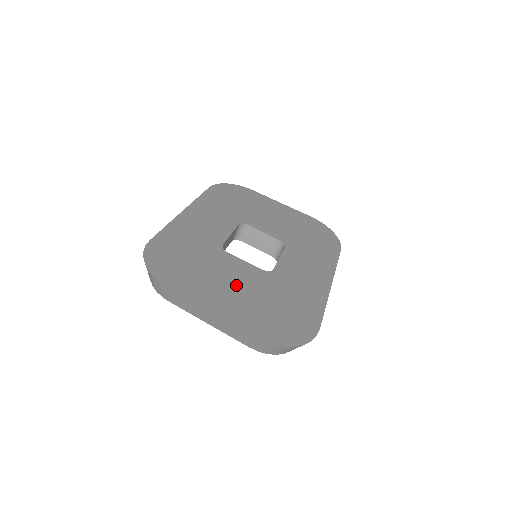
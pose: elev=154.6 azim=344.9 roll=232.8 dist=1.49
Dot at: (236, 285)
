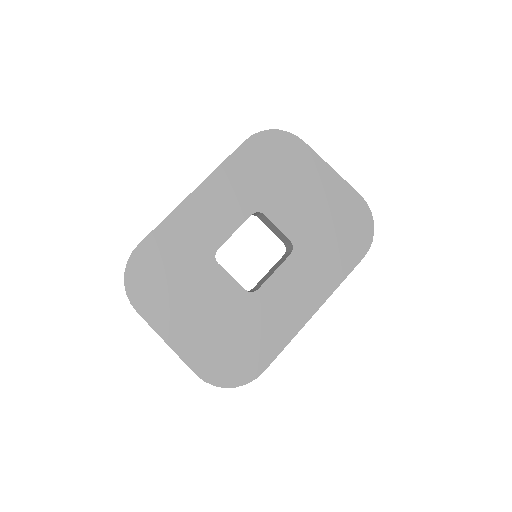
Dot at: (206, 311)
